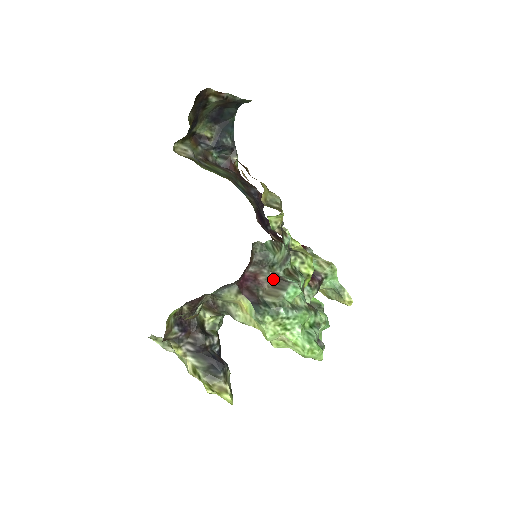
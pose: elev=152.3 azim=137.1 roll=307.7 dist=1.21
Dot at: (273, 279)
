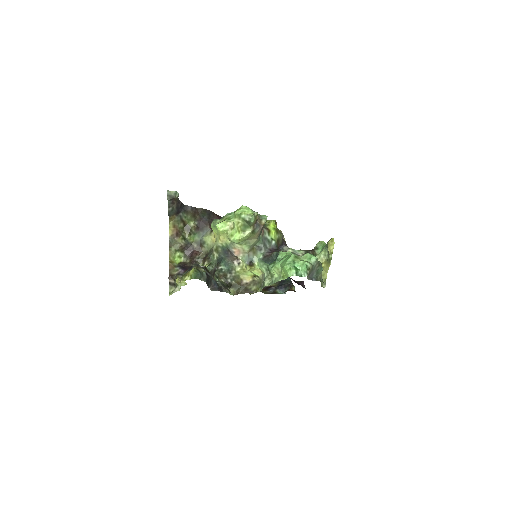
Dot at: occluded
